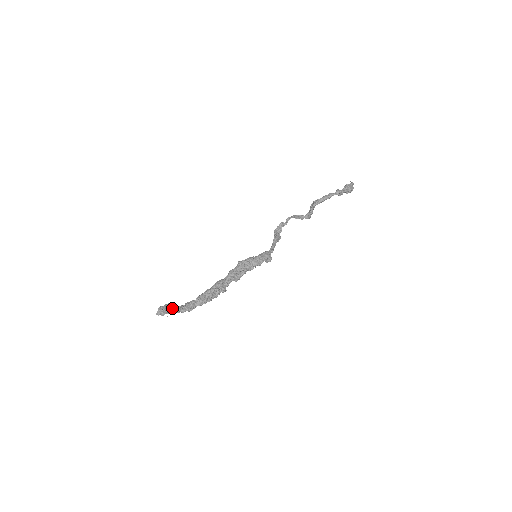
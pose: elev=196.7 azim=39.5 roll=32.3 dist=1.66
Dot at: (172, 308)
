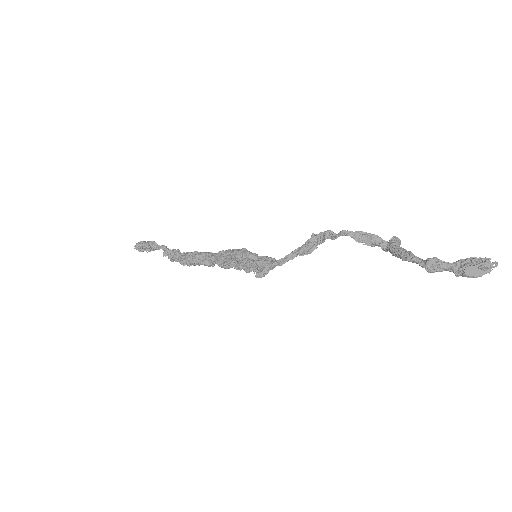
Dot at: (152, 249)
